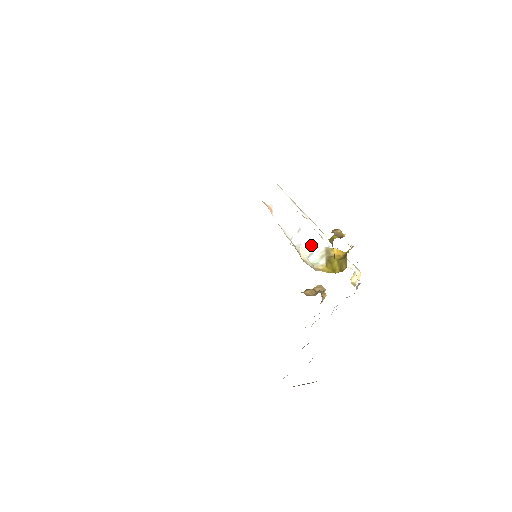
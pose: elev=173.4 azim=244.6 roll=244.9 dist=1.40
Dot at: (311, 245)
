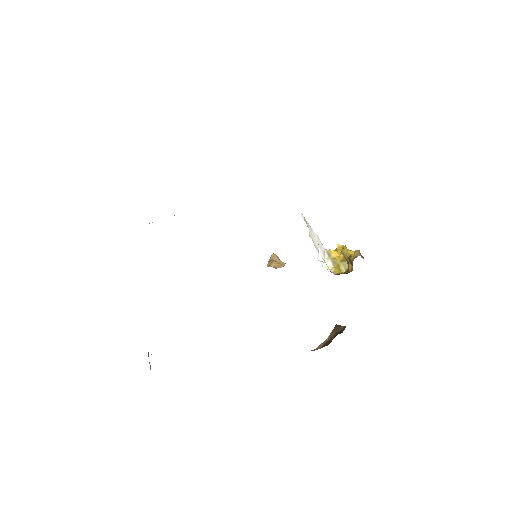
Dot at: (323, 254)
